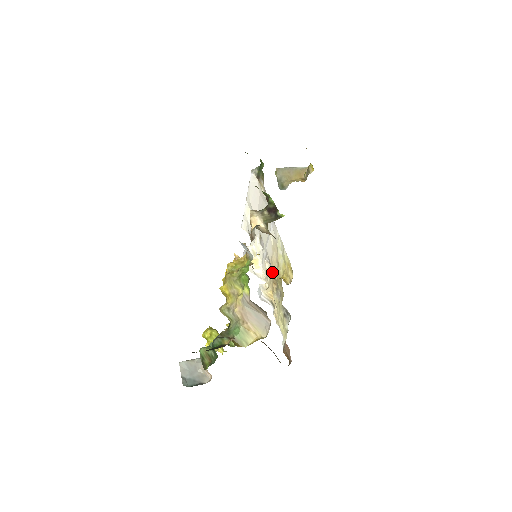
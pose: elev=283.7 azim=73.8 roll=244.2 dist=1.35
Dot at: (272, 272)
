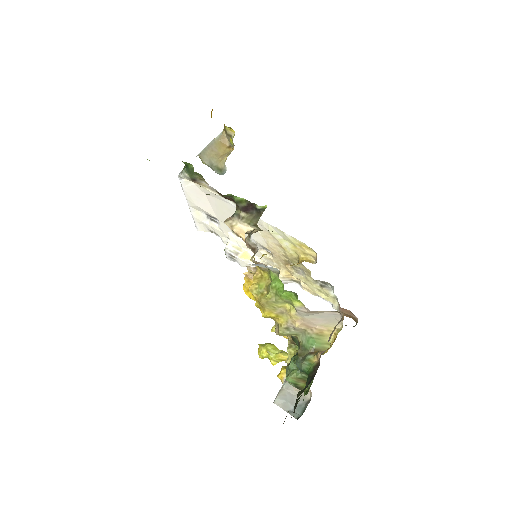
Dot at: (277, 256)
